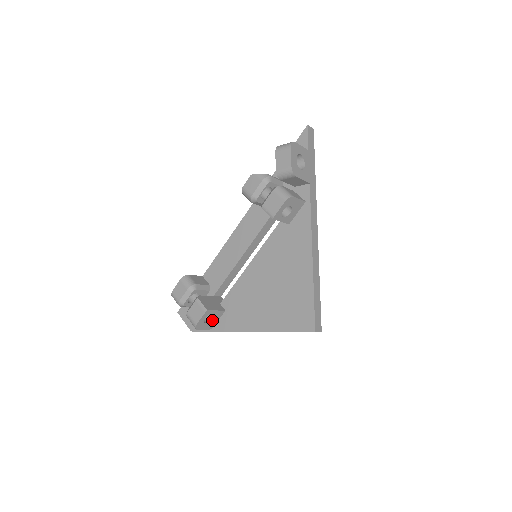
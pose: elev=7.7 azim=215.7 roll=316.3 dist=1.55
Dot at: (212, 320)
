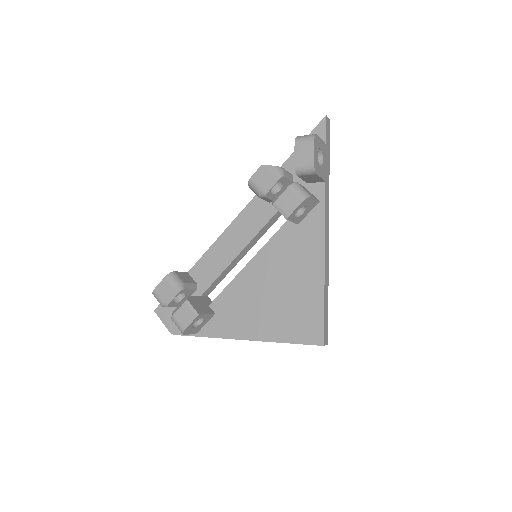
Dot at: (200, 324)
